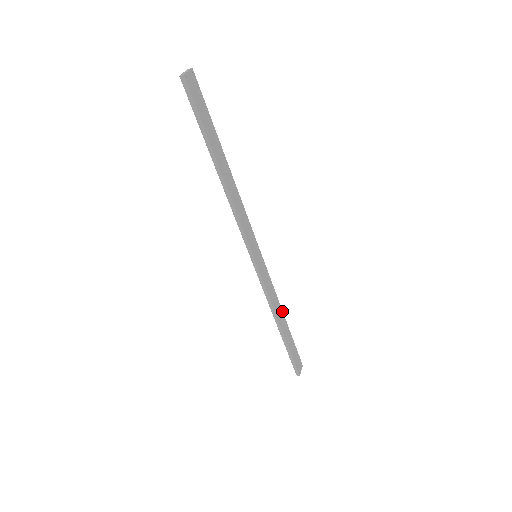
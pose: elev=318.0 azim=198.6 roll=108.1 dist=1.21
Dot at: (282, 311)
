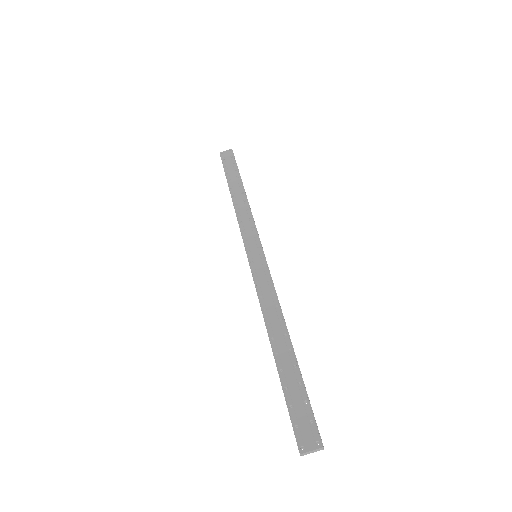
Dot at: (247, 199)
